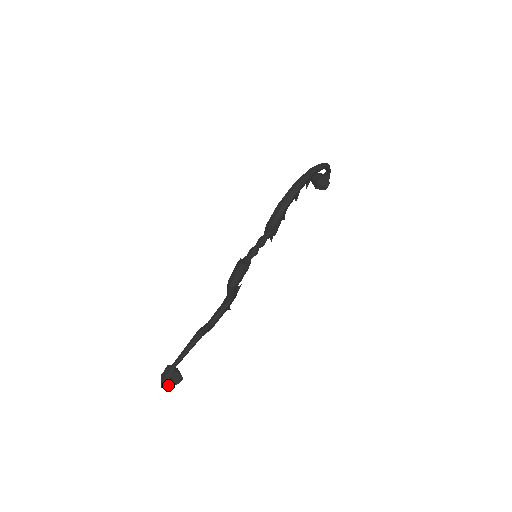
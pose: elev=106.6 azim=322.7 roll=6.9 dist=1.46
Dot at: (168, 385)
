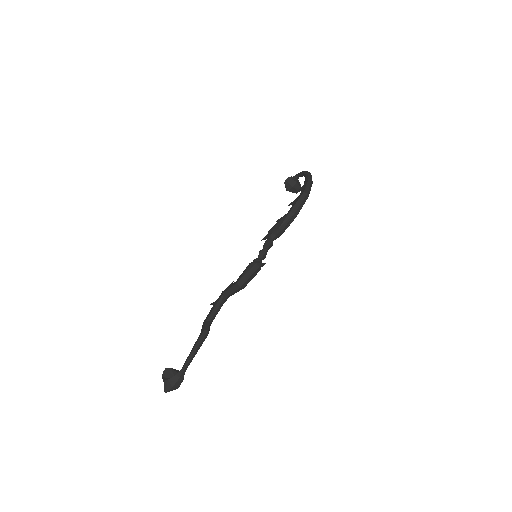
Dot at: (174, 389)
